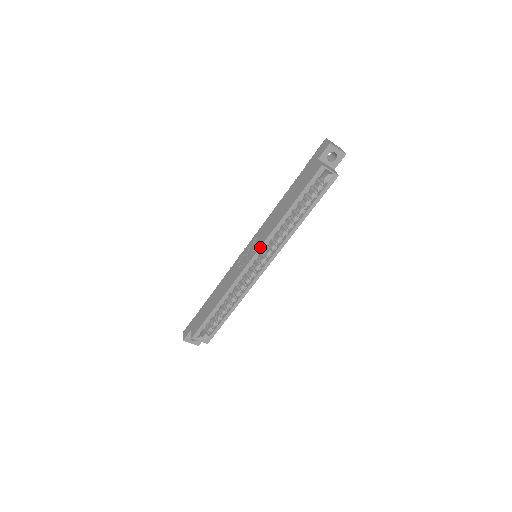
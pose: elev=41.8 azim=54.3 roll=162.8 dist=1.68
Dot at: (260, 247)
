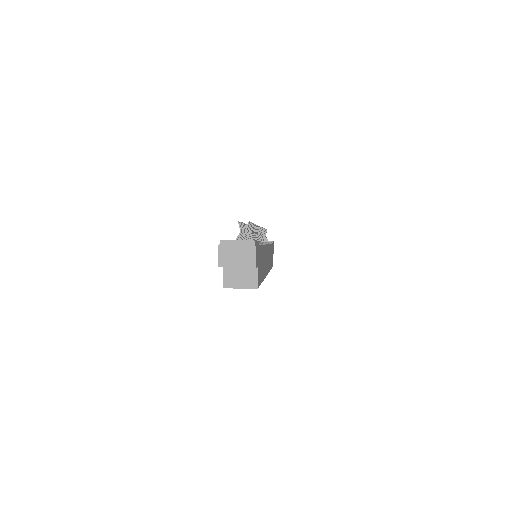
Dot at: occluded
